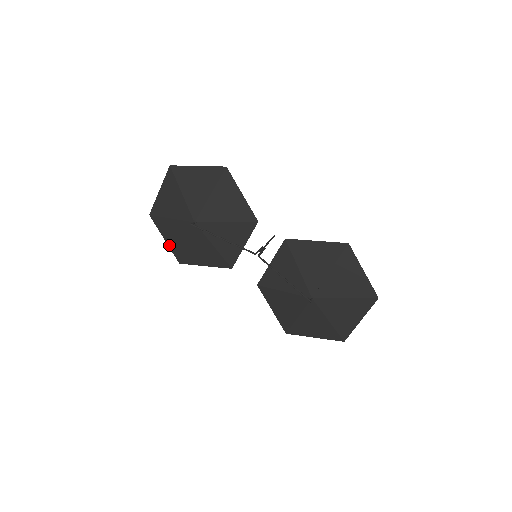
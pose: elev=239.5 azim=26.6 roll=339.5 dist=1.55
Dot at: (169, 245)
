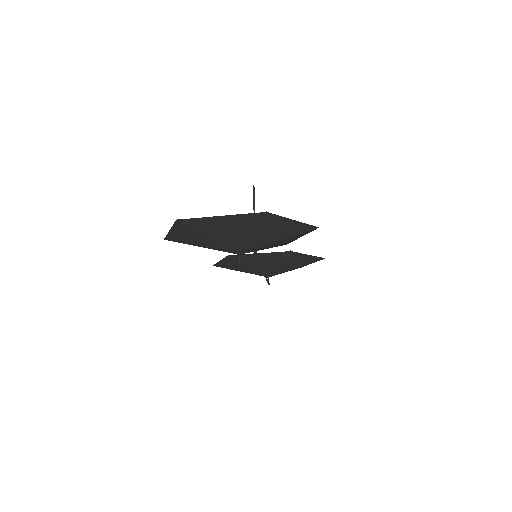
Dot at: (170, 234)
